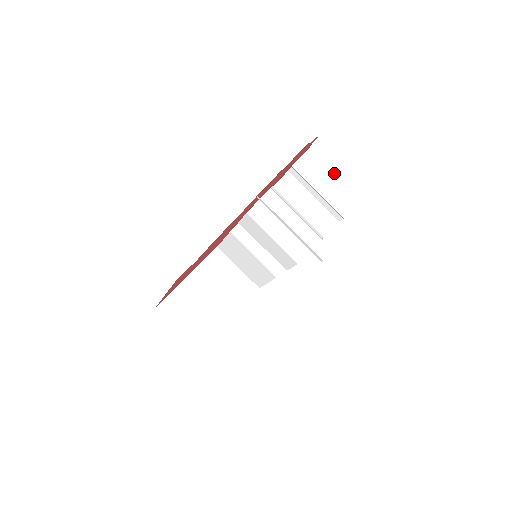
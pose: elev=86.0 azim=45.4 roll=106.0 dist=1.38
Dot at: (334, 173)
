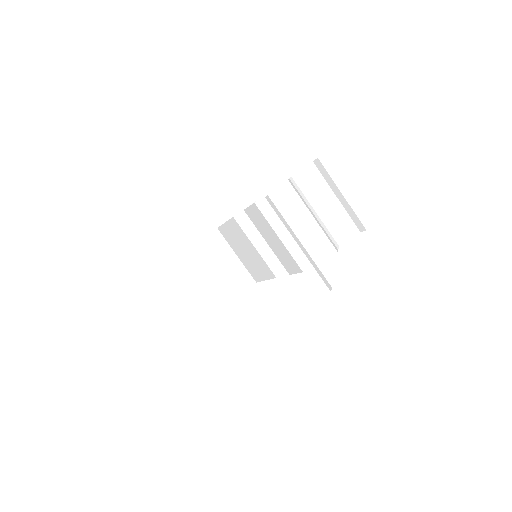
Dot at: (367, 176)
